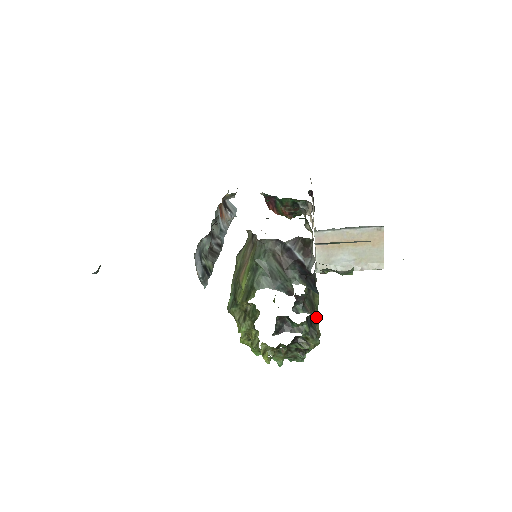
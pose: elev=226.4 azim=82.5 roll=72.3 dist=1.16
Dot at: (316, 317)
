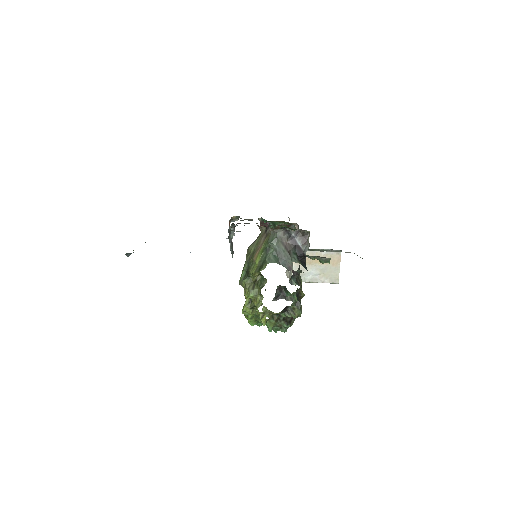
Dot at: (301, 294)
